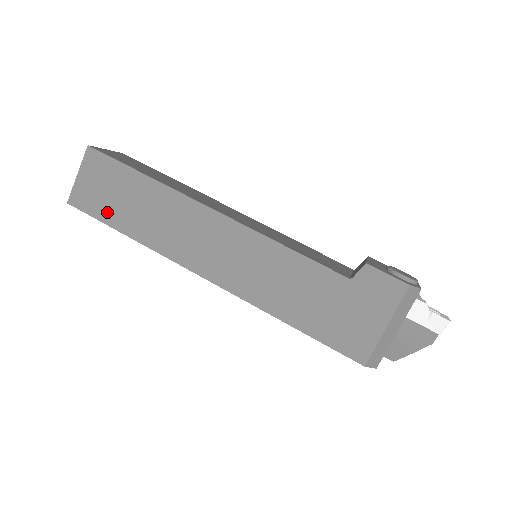
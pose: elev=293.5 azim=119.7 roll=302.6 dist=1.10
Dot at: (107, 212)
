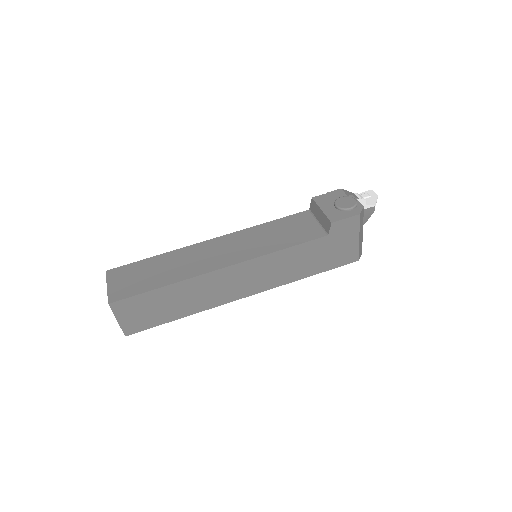
Dot at: (157, 319)
